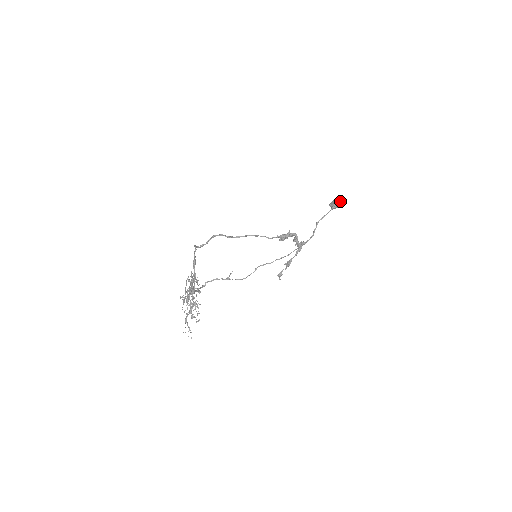
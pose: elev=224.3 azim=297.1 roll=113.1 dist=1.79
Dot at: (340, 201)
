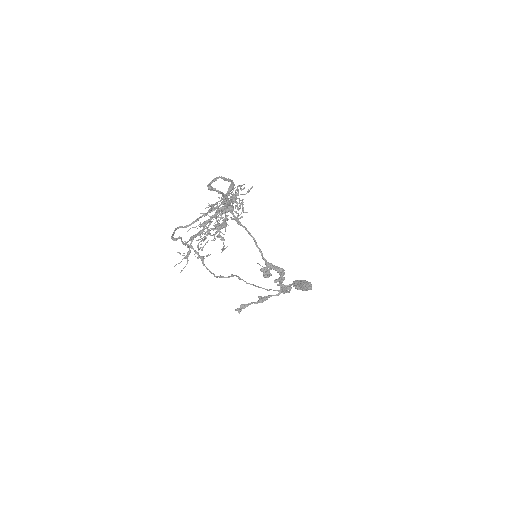
Dot at: (309, 284)
